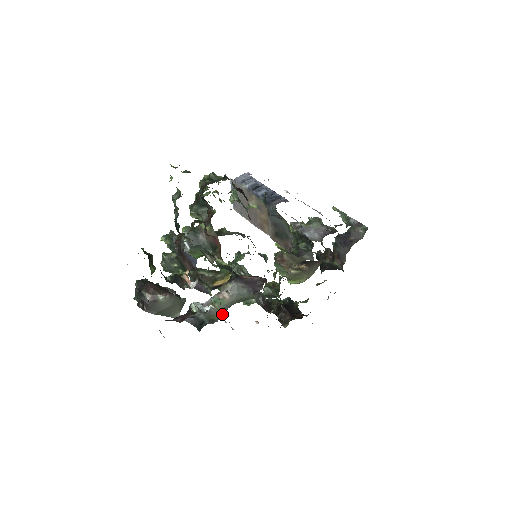
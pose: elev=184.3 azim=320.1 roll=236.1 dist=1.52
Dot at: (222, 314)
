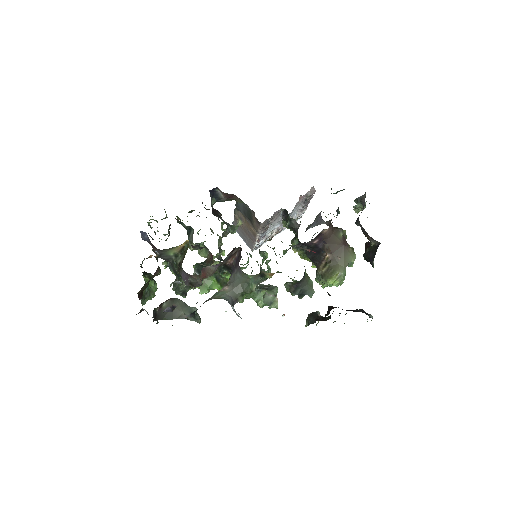
Dot at: (218, 298)
